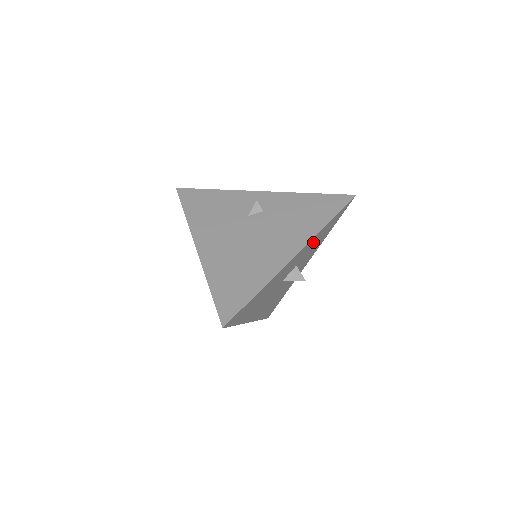
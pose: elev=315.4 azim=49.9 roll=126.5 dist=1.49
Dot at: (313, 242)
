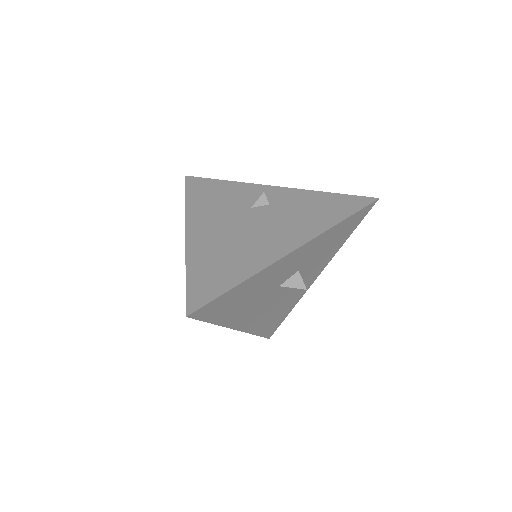
Dot at: (320, 244)
